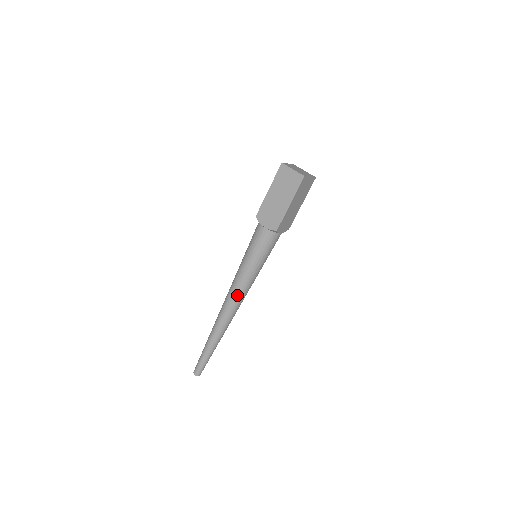
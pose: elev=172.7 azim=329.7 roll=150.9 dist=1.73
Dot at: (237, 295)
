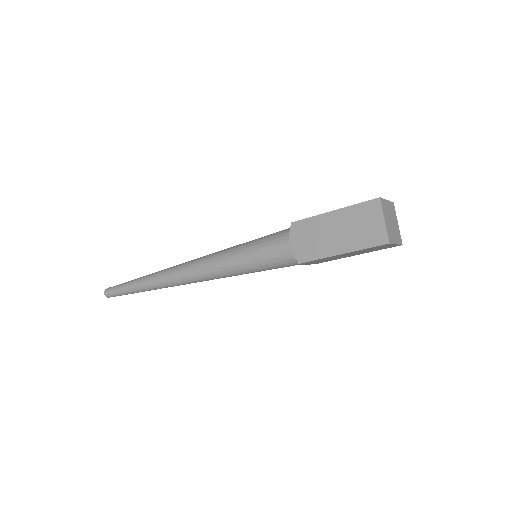
Dot at: (201, 274)
